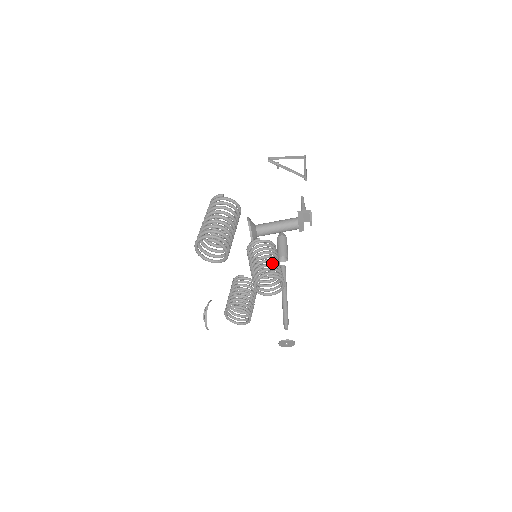
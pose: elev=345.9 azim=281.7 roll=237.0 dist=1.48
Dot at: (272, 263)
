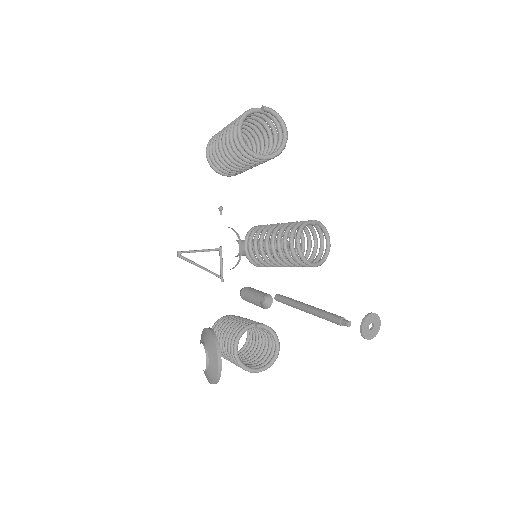
Dot at: occluded
